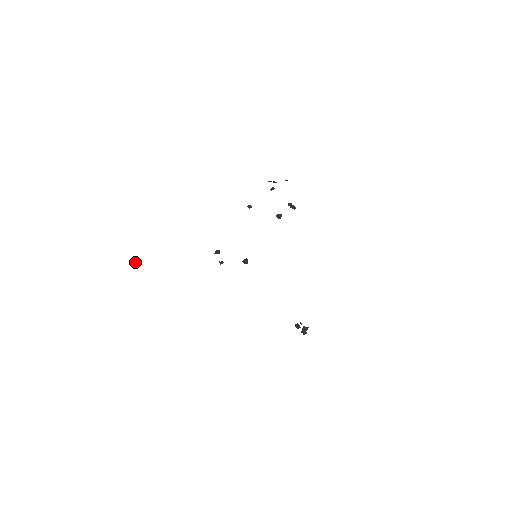
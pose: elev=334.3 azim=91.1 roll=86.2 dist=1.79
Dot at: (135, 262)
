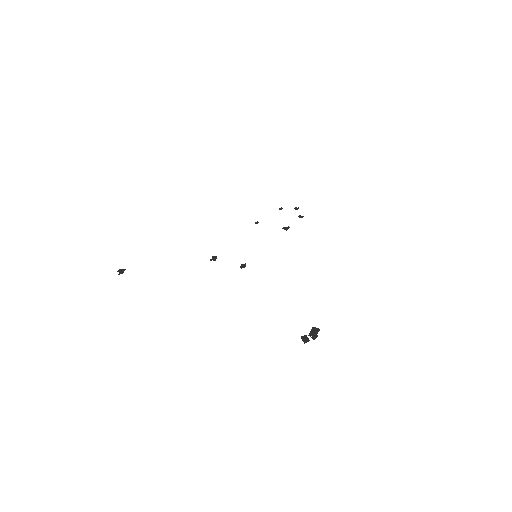
Dot at: (120, 271)
